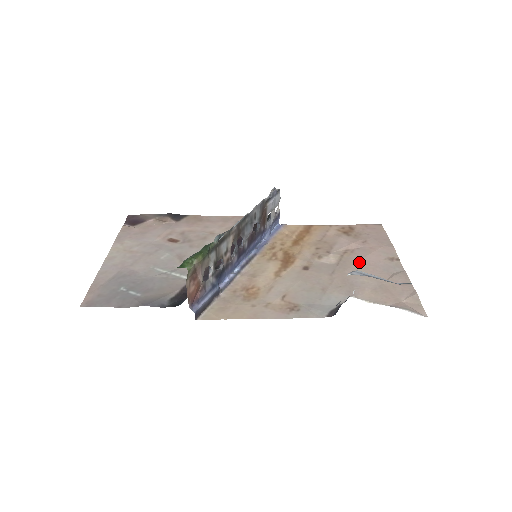
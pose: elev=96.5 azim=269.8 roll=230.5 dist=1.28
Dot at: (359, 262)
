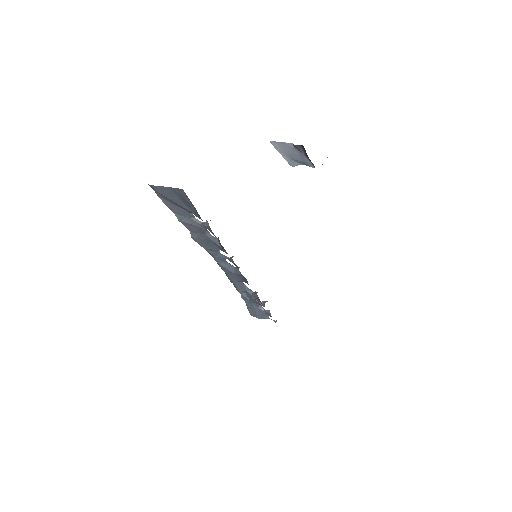
Dot at: occluded
